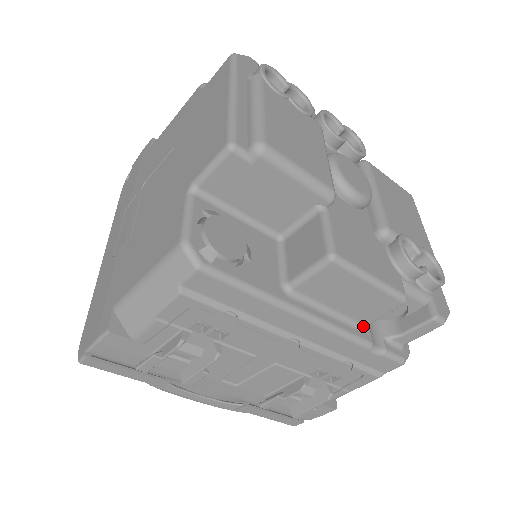
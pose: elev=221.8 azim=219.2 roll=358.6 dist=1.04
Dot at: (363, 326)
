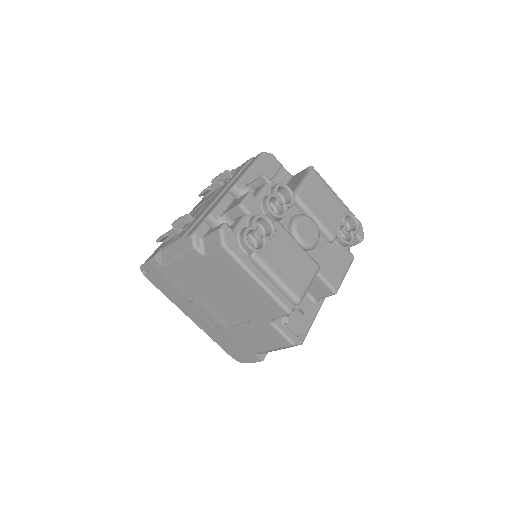
Dot at: occluded
